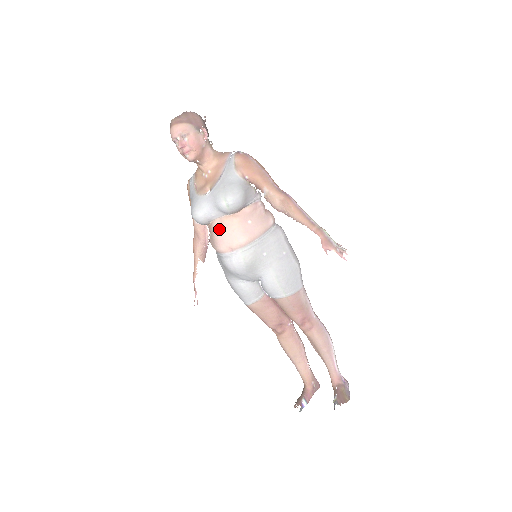
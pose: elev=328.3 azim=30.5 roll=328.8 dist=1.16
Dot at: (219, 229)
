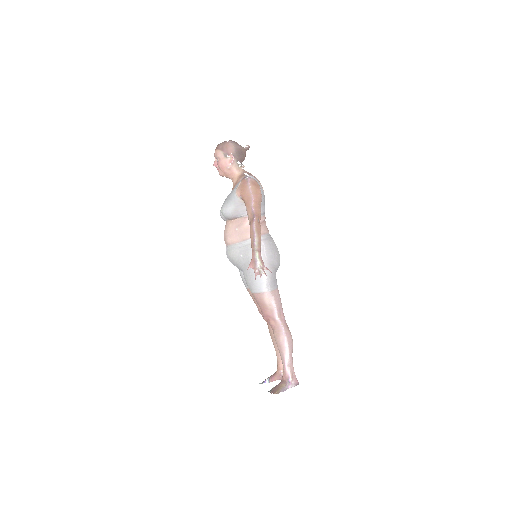
Dot at: (225, 227)
